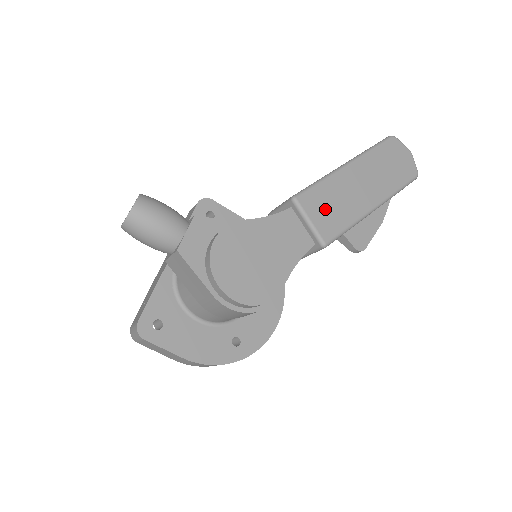
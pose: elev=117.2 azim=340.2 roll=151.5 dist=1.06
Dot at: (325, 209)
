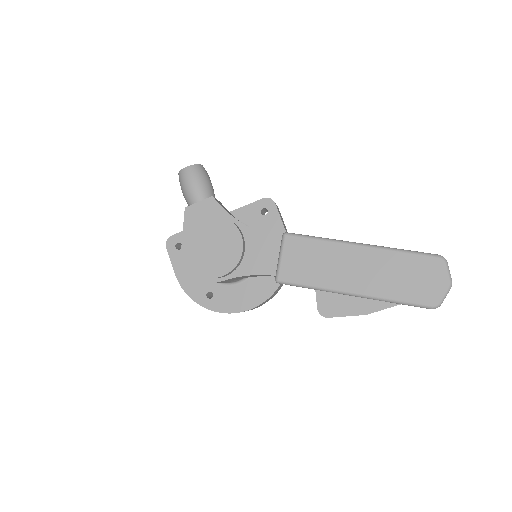
Dot at: (302, 259)
